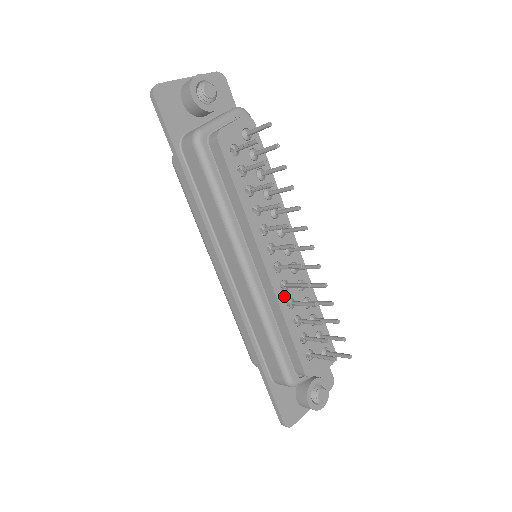
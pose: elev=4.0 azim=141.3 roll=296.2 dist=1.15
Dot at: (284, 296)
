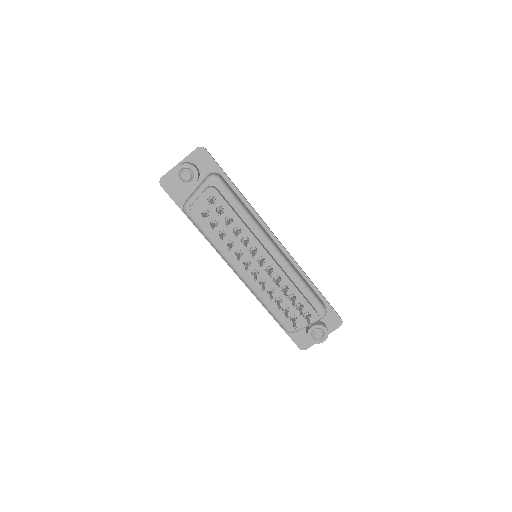
Dot at: occluded
